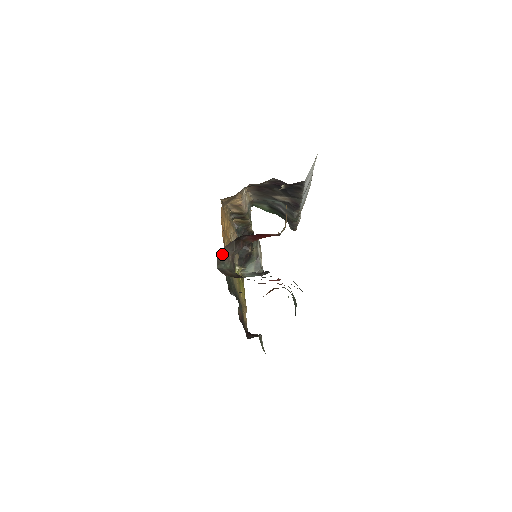
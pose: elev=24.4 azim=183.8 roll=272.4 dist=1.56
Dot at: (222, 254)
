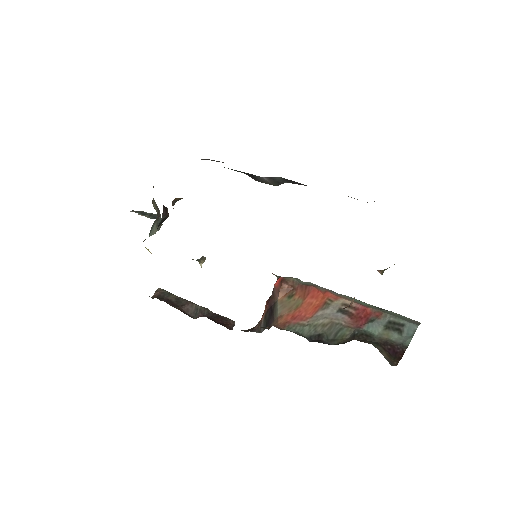
Dot at: occluded
